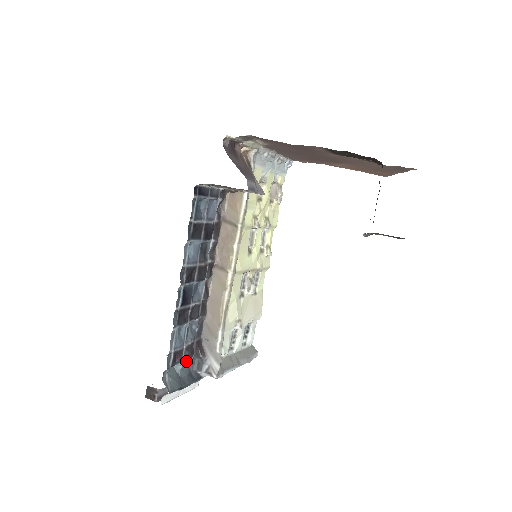
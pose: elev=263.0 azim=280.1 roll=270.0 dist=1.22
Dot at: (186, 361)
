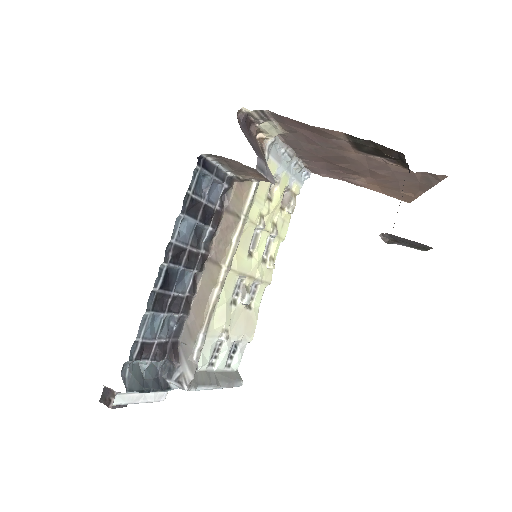
Dot at: (155, 361)
